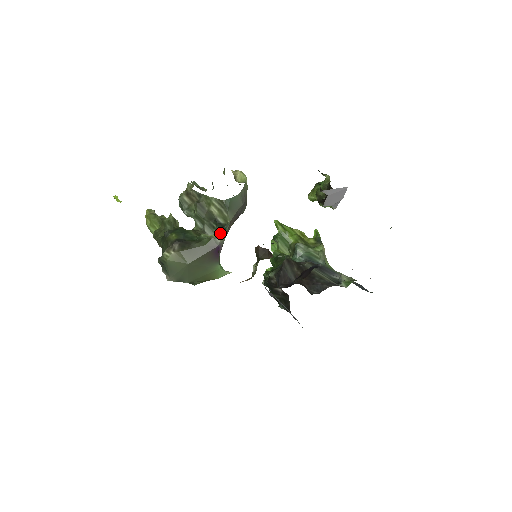
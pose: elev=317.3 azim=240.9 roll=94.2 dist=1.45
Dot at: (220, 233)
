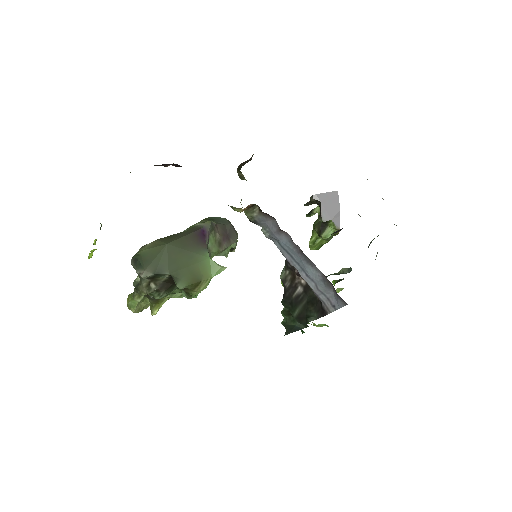
Dot at: occluded
